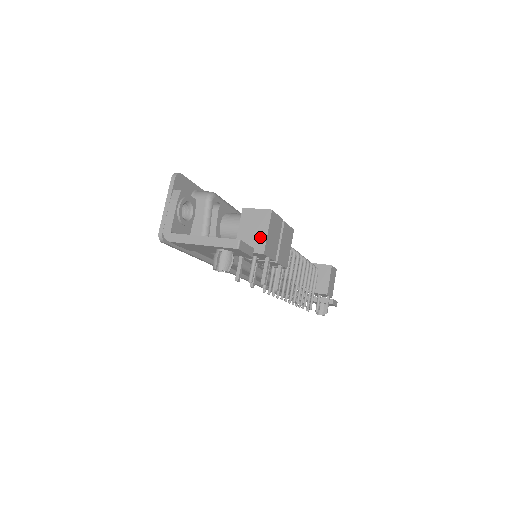
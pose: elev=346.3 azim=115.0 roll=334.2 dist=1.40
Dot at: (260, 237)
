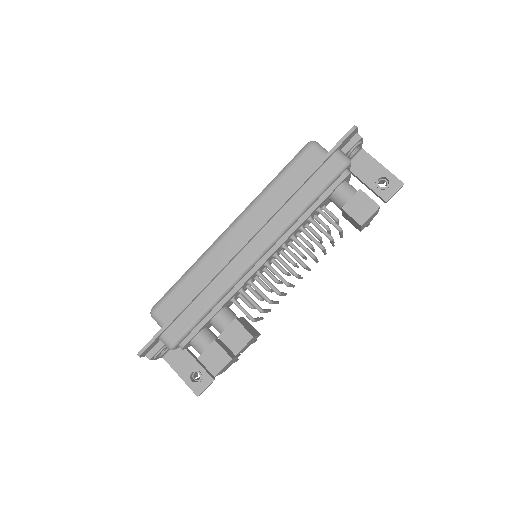
Dot at: occluded
